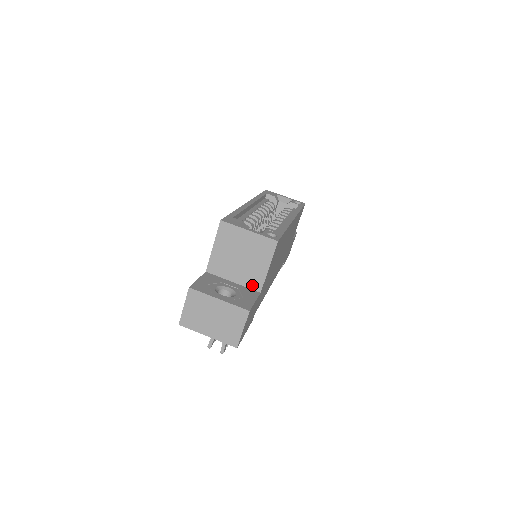
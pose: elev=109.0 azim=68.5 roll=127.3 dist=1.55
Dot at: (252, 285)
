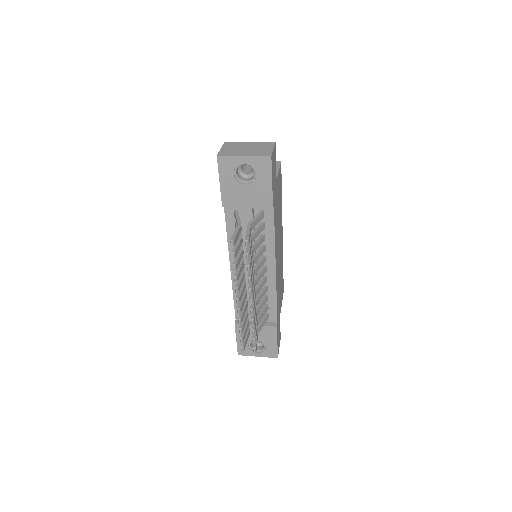
Dot at: occluded
